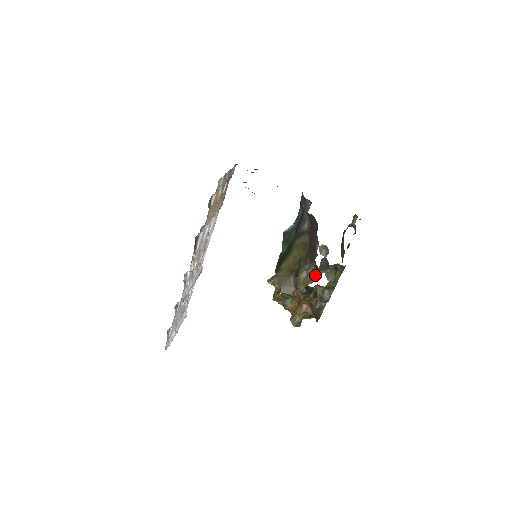
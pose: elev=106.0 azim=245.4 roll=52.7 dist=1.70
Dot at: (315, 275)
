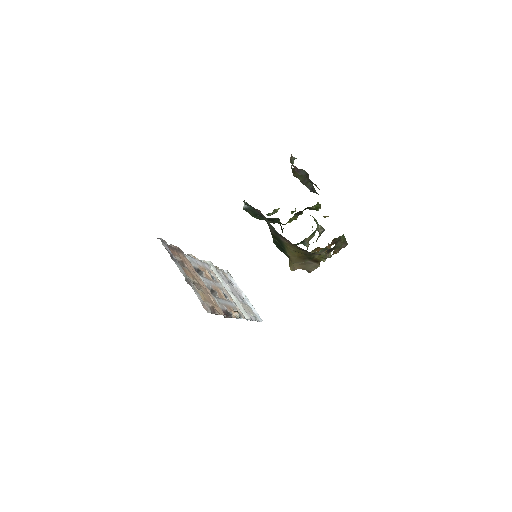
Dot at: occluded
